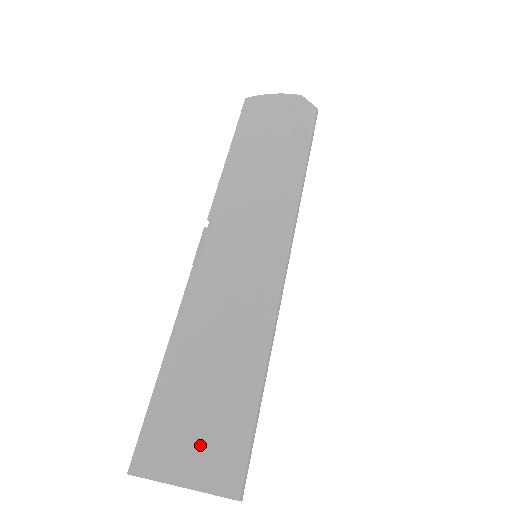
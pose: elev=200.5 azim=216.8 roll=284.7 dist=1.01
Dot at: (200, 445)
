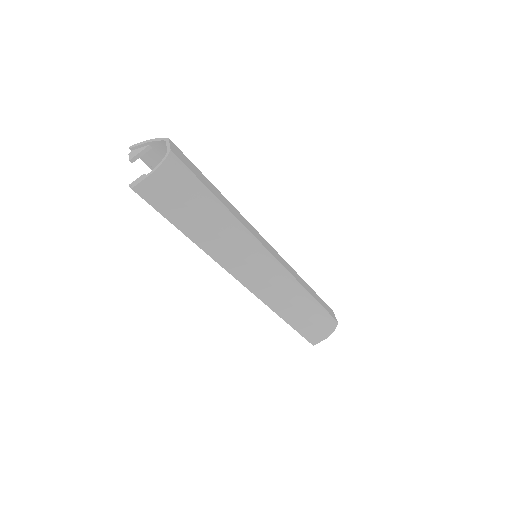
Dot at: occluded
